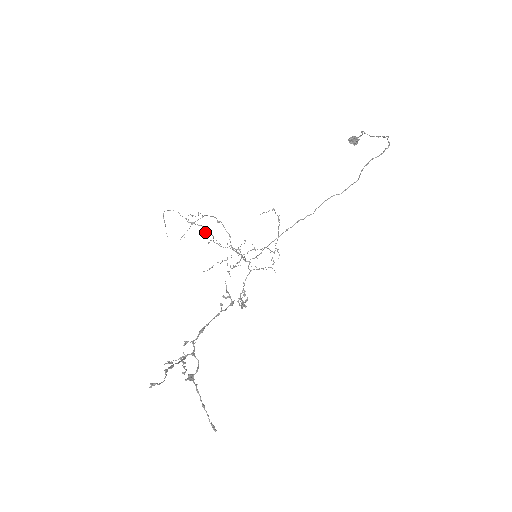
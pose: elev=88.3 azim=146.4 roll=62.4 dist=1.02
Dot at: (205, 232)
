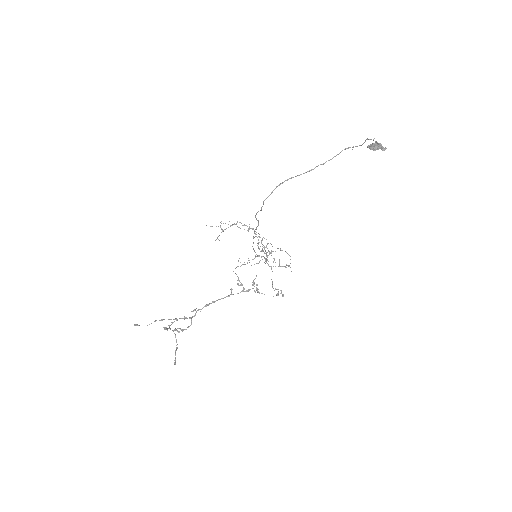
Dot at: (255, 236)
